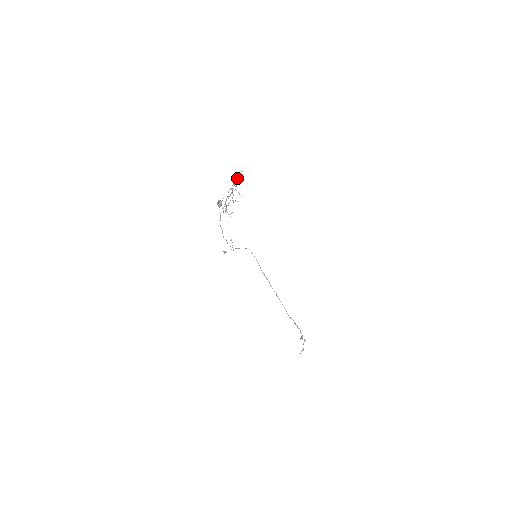
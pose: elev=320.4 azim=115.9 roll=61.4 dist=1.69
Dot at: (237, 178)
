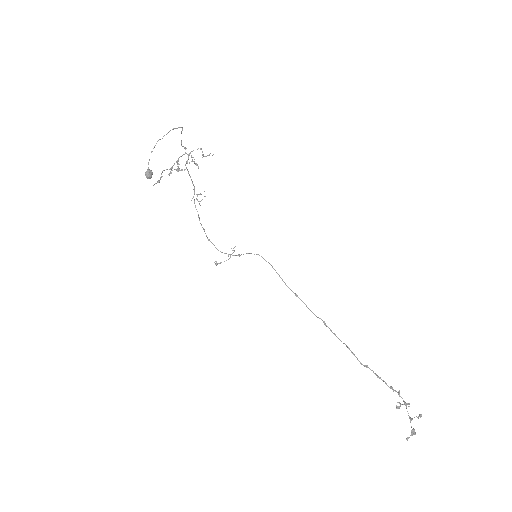
Dot at: occluded
